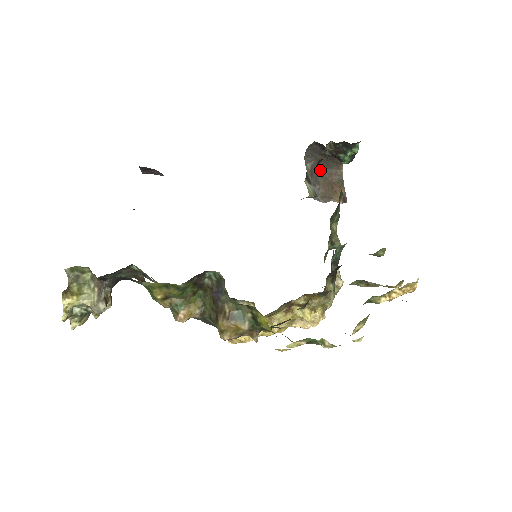
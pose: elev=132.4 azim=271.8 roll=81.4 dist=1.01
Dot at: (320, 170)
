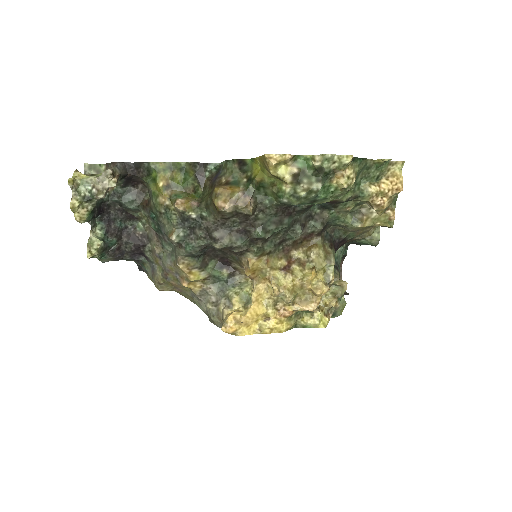
Dot at: occluded
